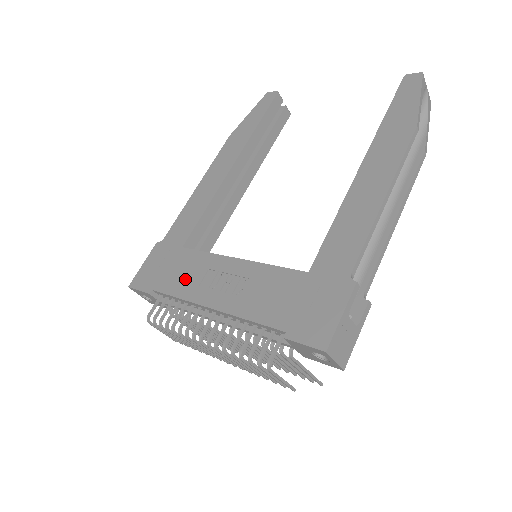
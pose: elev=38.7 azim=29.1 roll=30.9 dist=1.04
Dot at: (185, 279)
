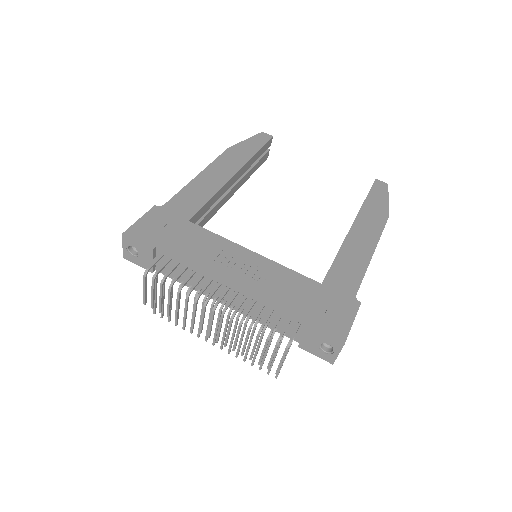
Dot at: (197, 250)
